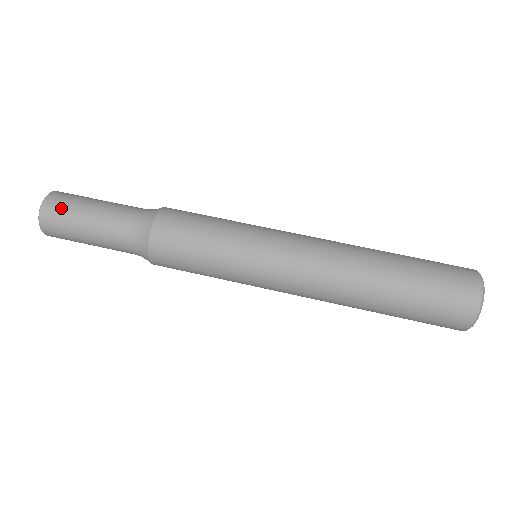
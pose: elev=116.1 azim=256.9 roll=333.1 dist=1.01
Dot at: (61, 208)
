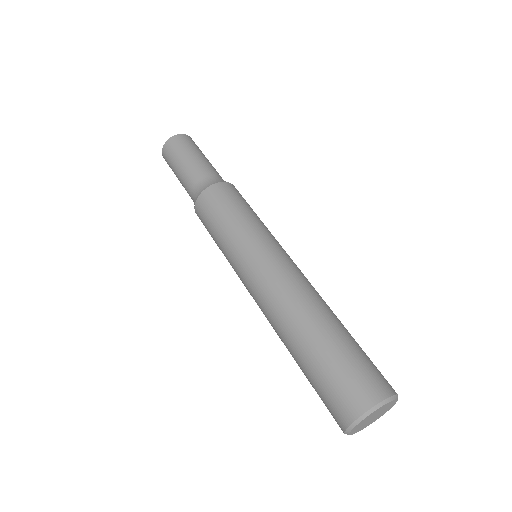
Dot at: (187, 142)
